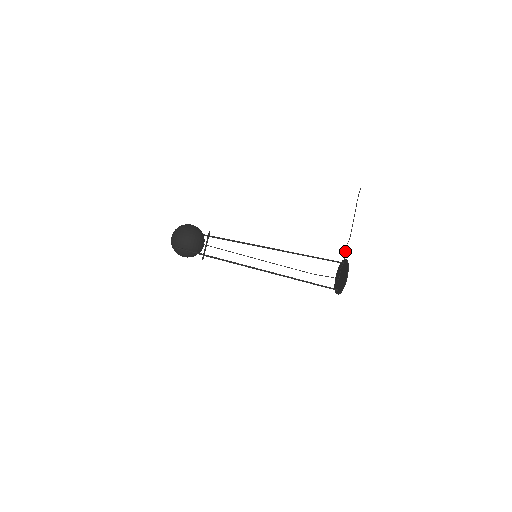
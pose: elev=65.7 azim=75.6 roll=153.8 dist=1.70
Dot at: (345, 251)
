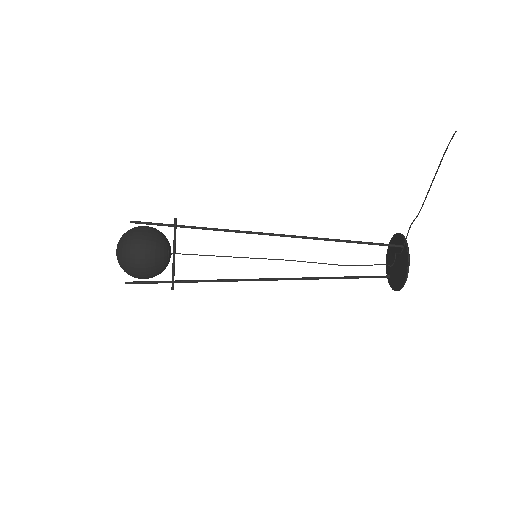
Dot at: (407, 233)
